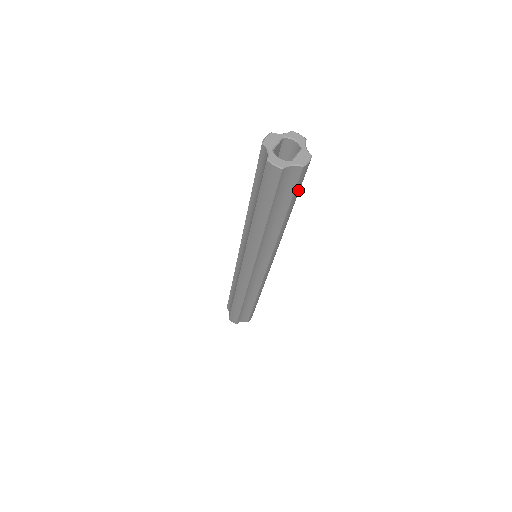
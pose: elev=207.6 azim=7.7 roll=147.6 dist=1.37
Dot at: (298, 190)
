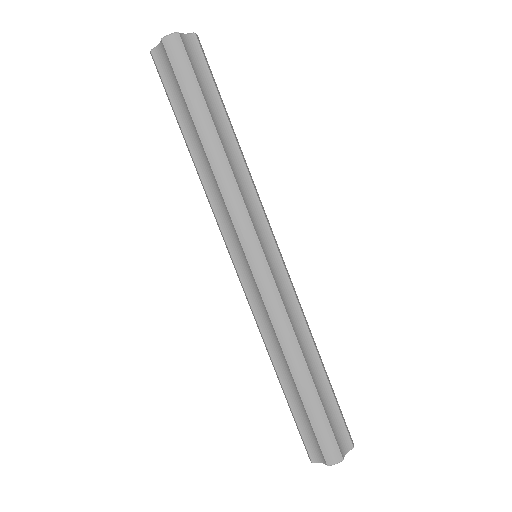
Dot at: (187, 81)
